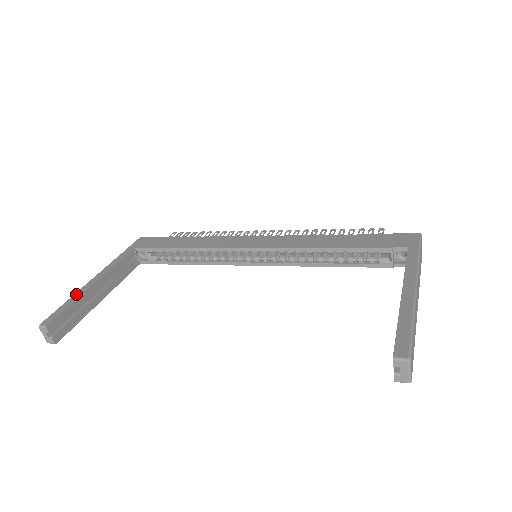
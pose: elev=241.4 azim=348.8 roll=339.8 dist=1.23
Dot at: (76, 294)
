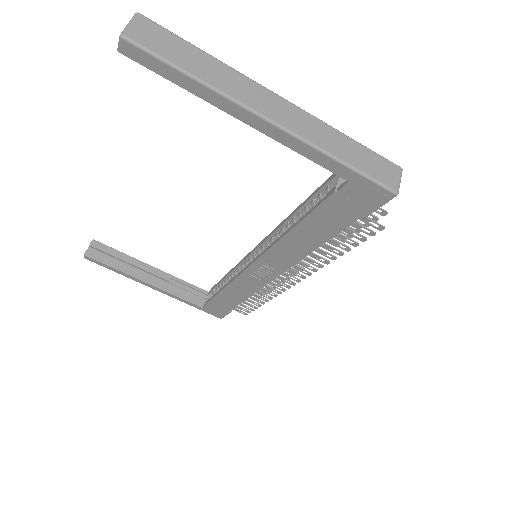
Dot at: (134, 260)
